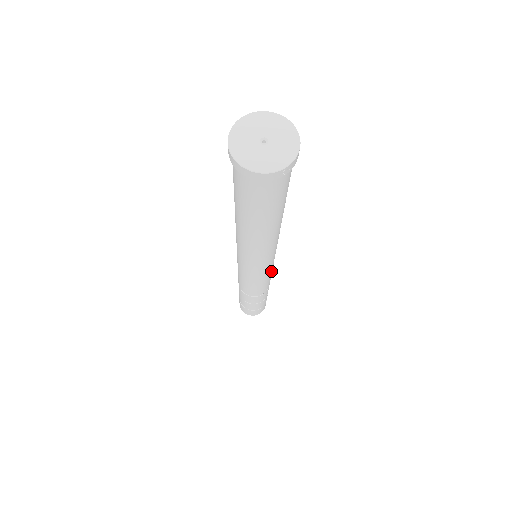
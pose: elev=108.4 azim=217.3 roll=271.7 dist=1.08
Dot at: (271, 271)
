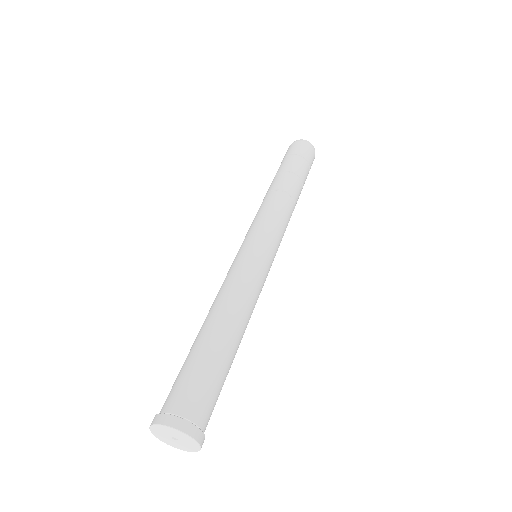
Dot at: (279, 243)
